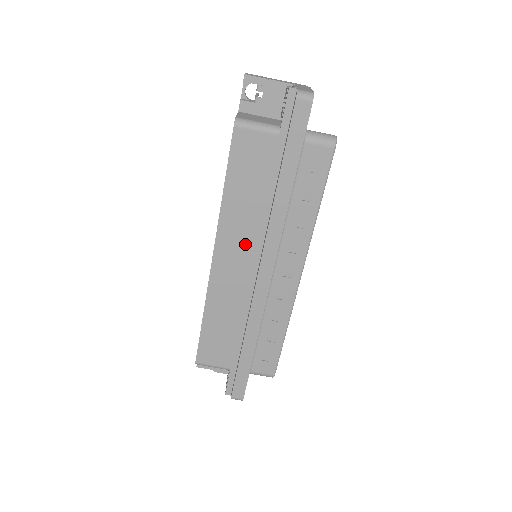
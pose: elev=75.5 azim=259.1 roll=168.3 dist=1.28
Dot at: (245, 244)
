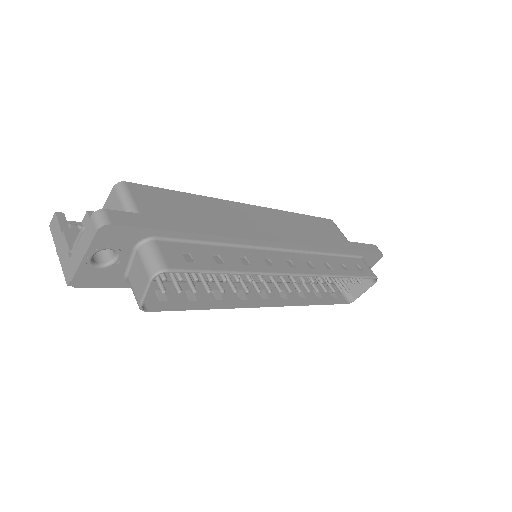
Dot at: (281, 228)
